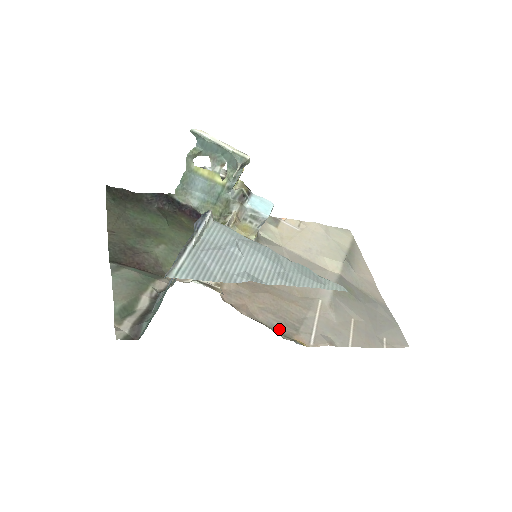
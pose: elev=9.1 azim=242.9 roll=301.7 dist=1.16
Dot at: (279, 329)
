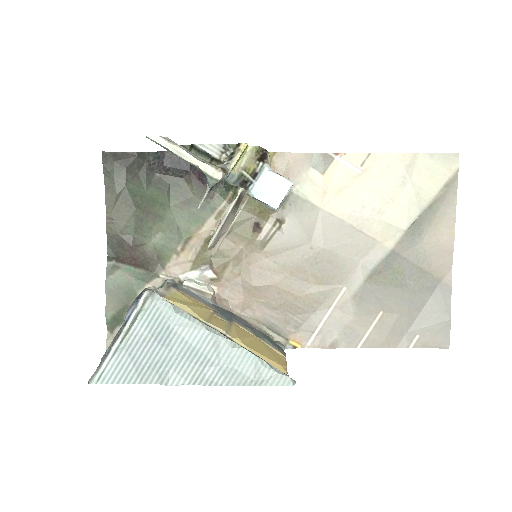
Dot at: (275, 327)
